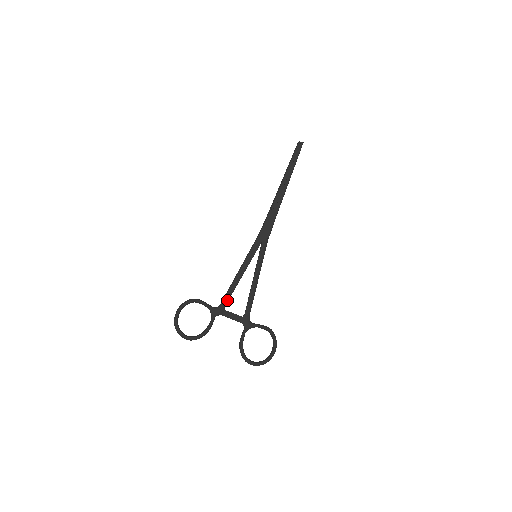
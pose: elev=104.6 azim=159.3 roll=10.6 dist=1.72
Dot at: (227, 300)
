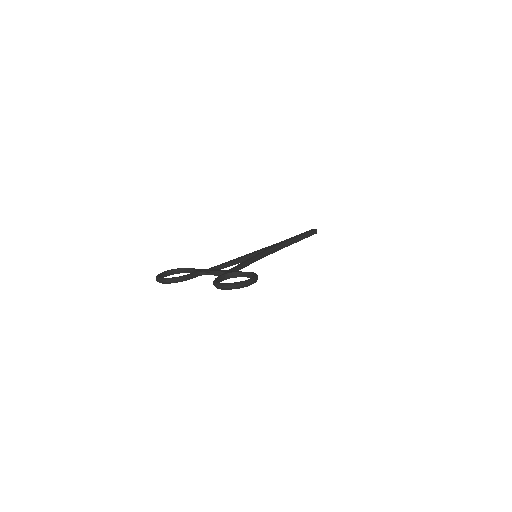
Dot at: (216, 267)
